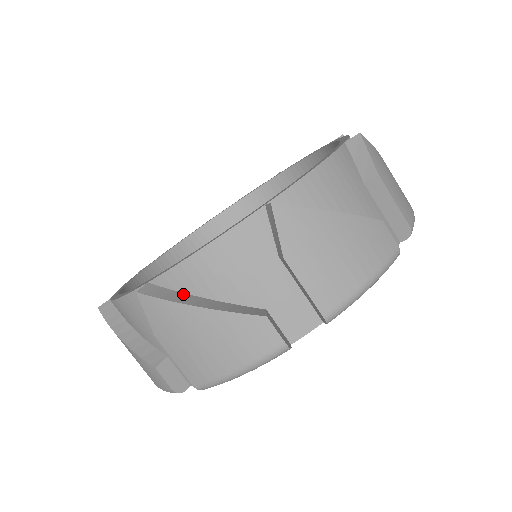
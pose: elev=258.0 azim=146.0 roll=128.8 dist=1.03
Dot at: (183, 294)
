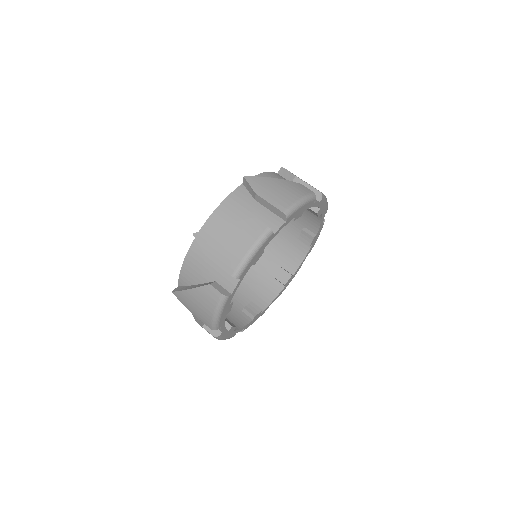
Dot at: occluded
